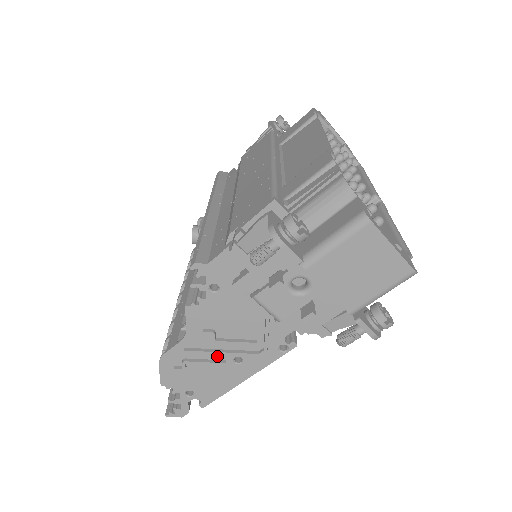
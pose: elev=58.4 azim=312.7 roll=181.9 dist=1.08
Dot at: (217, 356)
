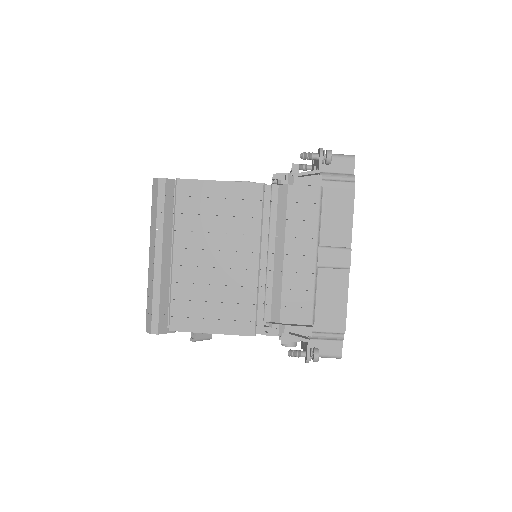
Dot at: occluded
